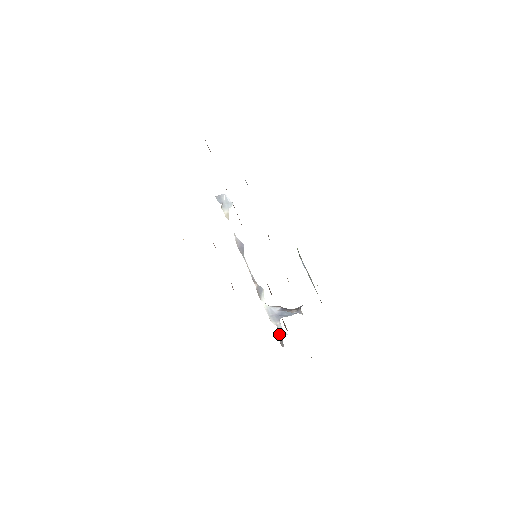
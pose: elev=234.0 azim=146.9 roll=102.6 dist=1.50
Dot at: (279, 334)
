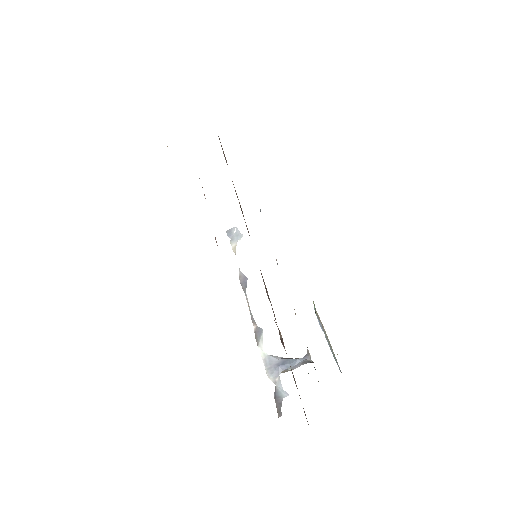
Dot at: (277, 396)
